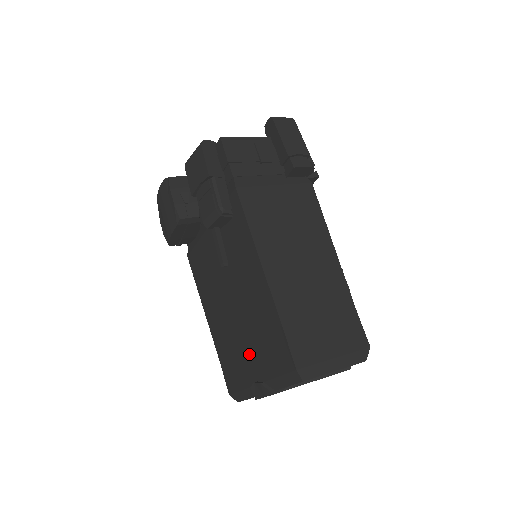
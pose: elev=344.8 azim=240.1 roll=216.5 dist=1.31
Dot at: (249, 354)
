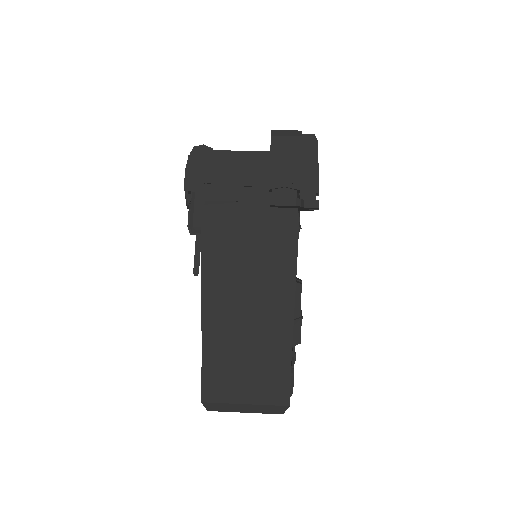
Dot at: occluded
